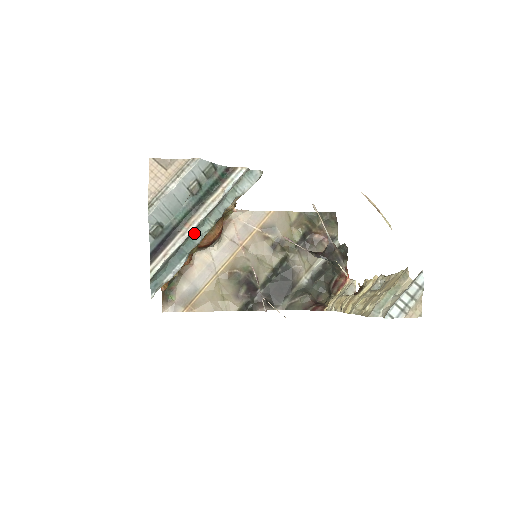
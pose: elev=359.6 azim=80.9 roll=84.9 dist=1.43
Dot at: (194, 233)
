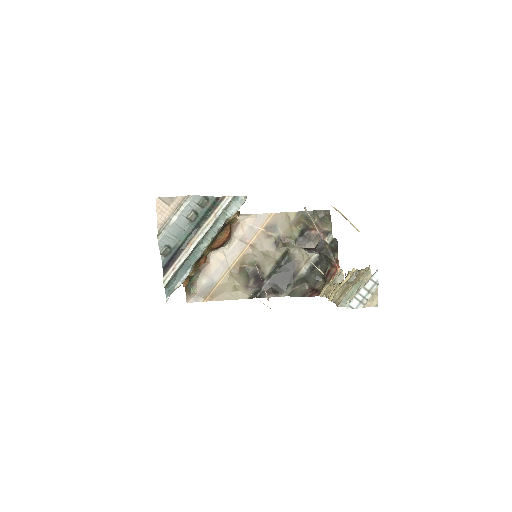
Dot at: (195, 250)
